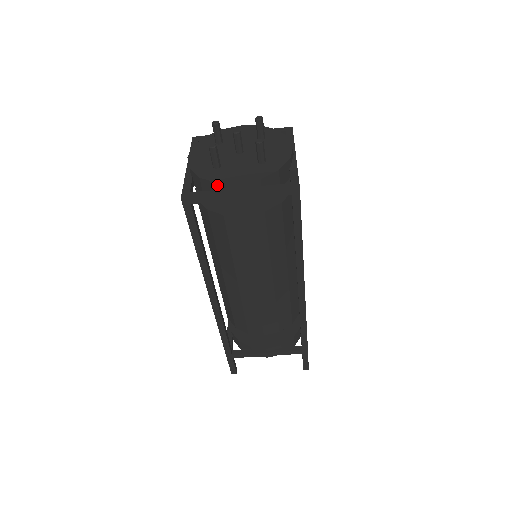
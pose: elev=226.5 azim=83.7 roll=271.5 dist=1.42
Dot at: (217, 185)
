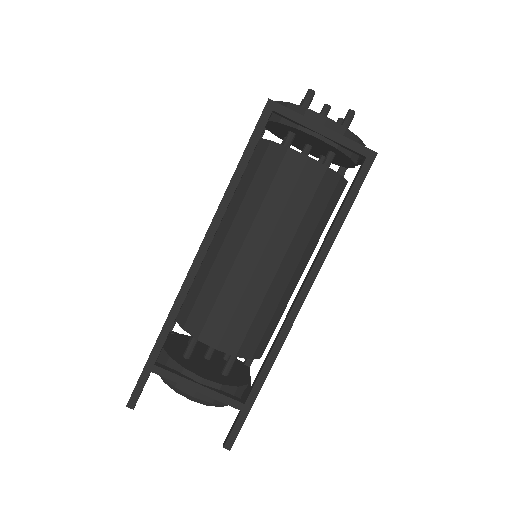
Dot at: (306, 110)
